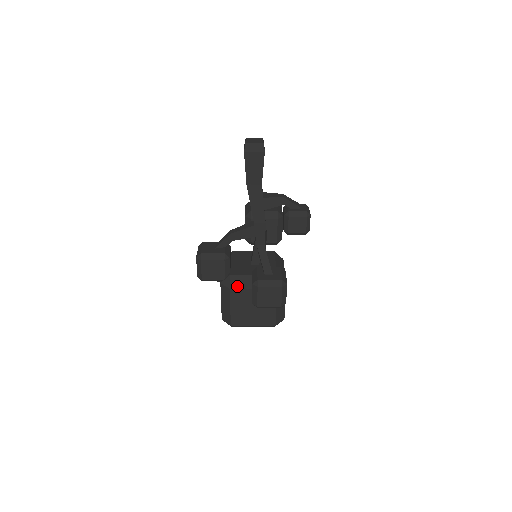
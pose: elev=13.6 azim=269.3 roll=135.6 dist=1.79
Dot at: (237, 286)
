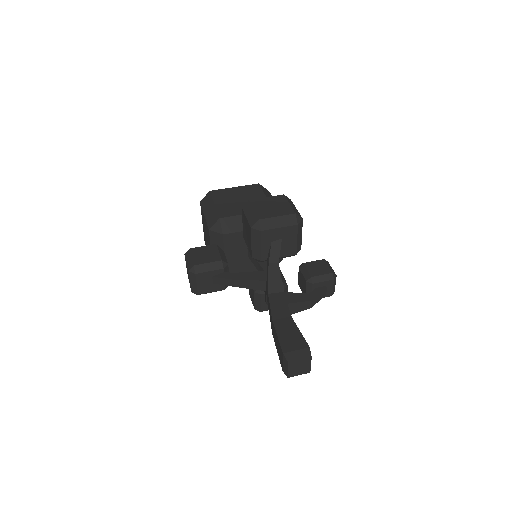
Dot at: occluded
